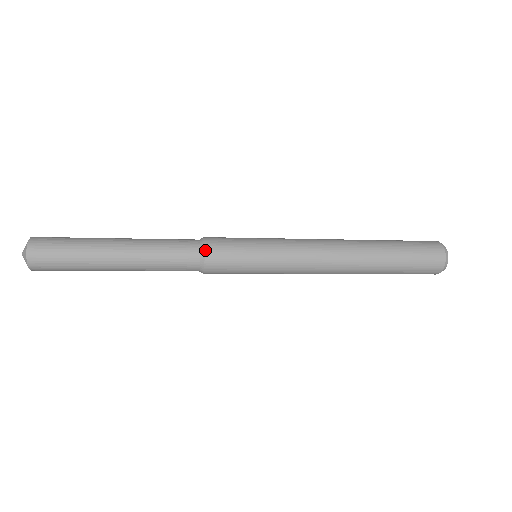
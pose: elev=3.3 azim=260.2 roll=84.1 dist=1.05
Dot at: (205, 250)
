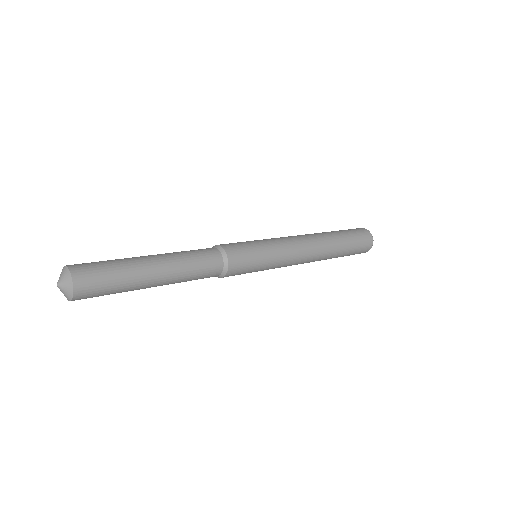
Dot at: (228, 257)
